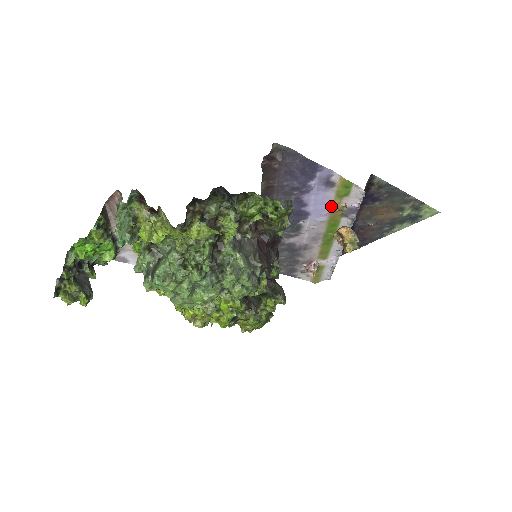
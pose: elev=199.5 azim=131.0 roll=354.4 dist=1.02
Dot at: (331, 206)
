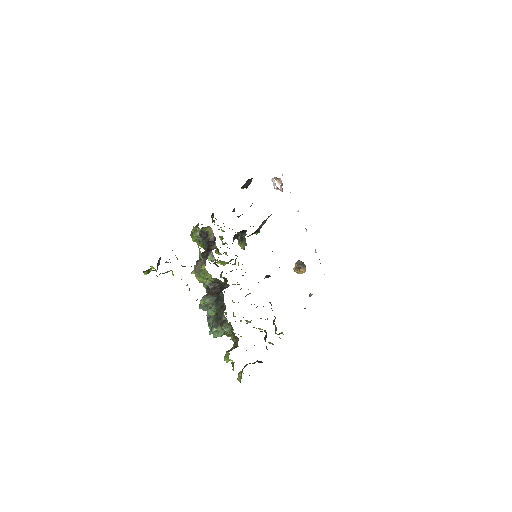
Dot at: occluded
